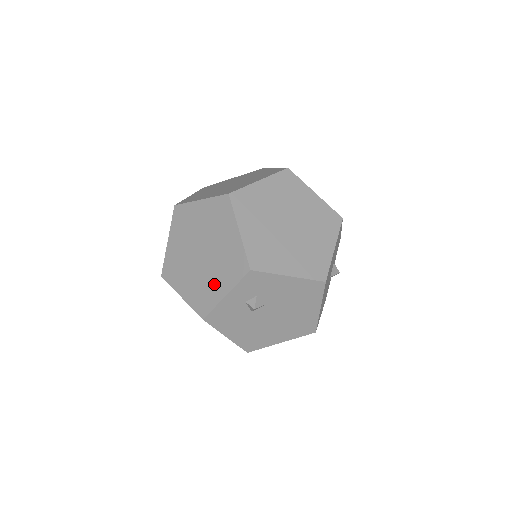
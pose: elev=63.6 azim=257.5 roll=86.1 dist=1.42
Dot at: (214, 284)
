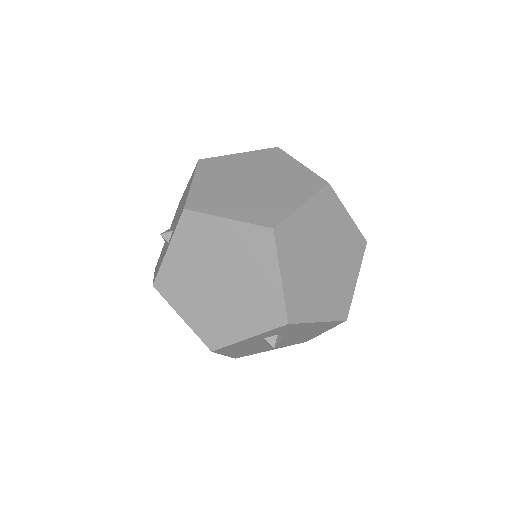
Dot at: (234, 321)
